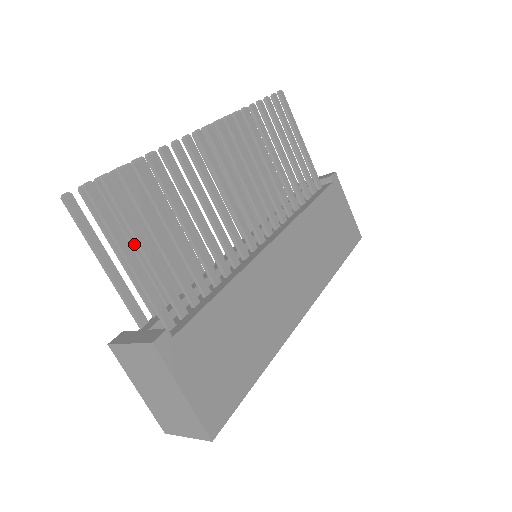
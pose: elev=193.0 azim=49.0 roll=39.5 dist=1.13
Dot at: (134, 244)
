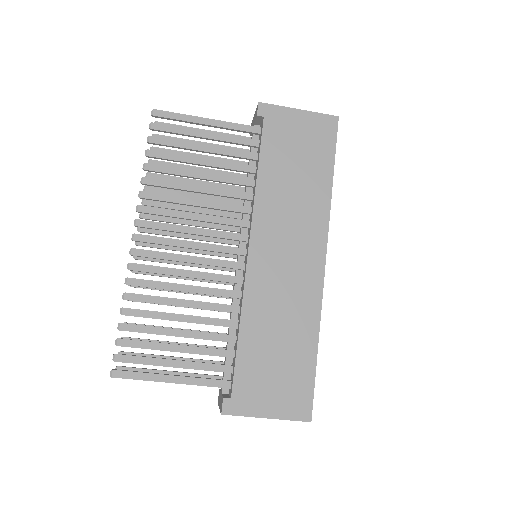
Dot at: occluded
